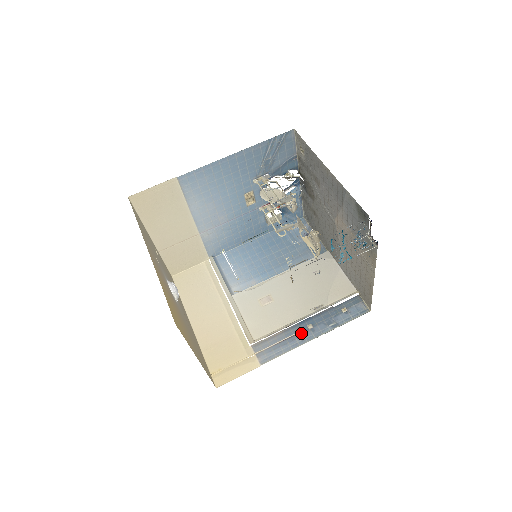
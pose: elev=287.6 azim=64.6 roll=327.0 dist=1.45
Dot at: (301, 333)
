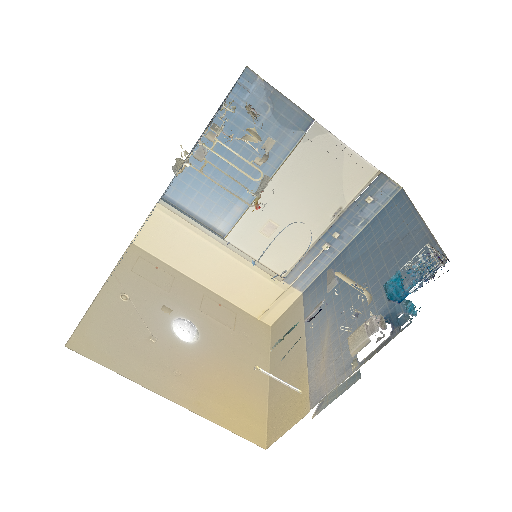
Dot at: (329, 247)
